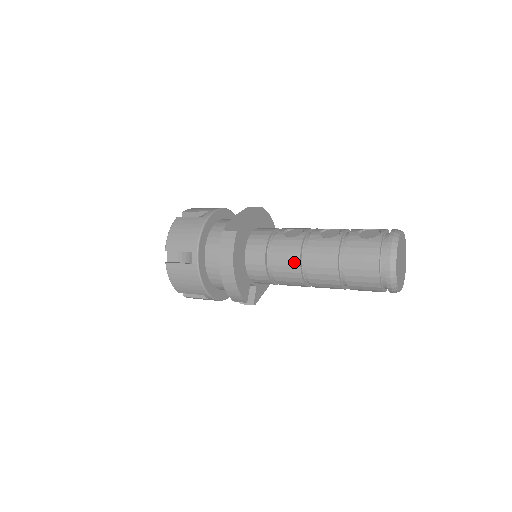
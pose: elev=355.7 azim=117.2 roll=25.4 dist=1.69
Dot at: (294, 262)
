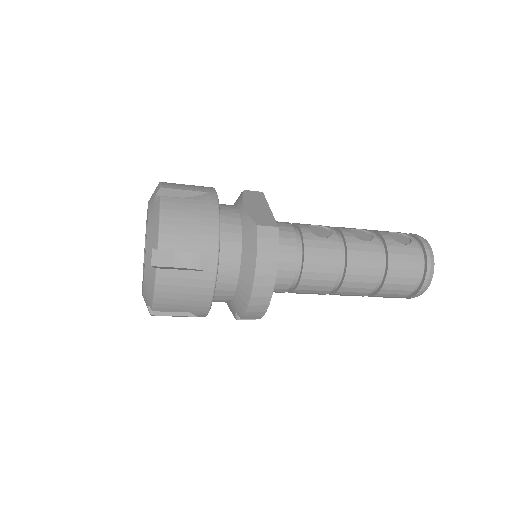
Dot at: (333, 268)
